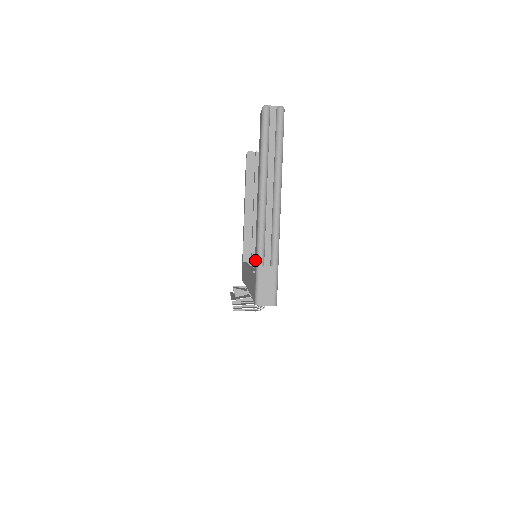
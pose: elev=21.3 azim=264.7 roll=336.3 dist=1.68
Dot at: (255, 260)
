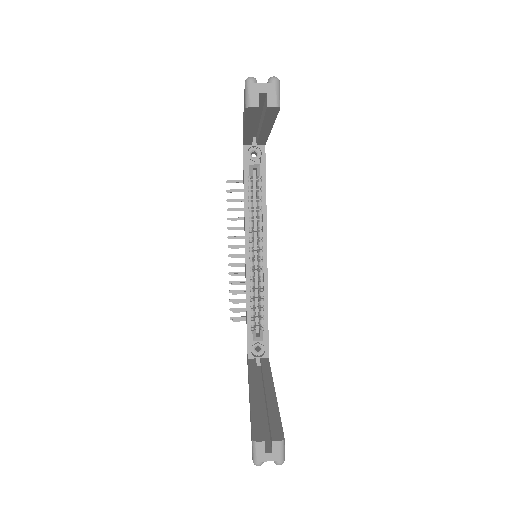
Dot at: occluded
